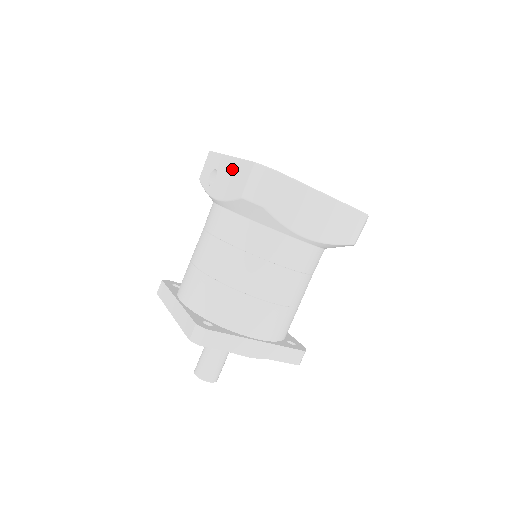
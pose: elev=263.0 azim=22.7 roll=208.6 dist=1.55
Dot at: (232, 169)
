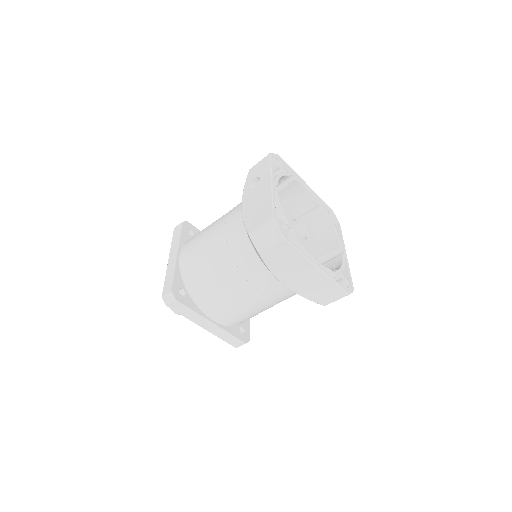
Dot at: (263, 199)
